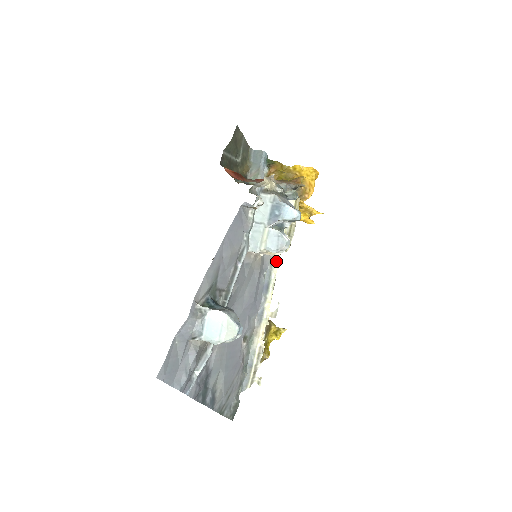
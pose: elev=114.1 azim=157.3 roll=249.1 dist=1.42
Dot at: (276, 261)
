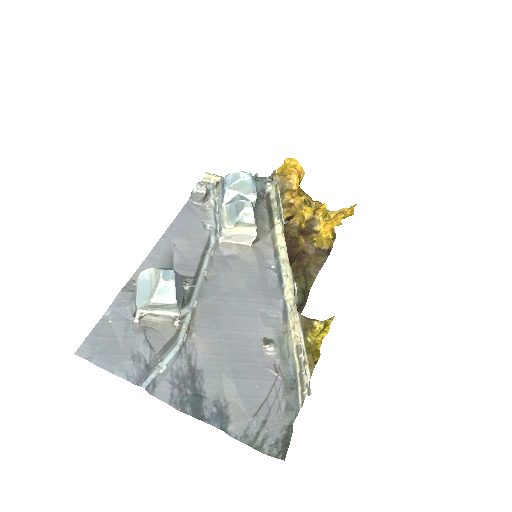
Dot at: (279, 248)
